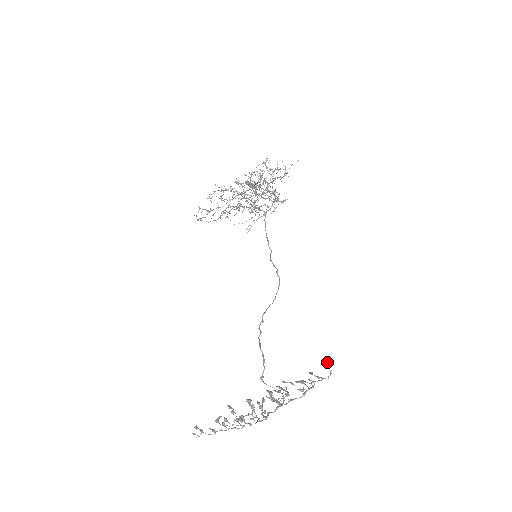
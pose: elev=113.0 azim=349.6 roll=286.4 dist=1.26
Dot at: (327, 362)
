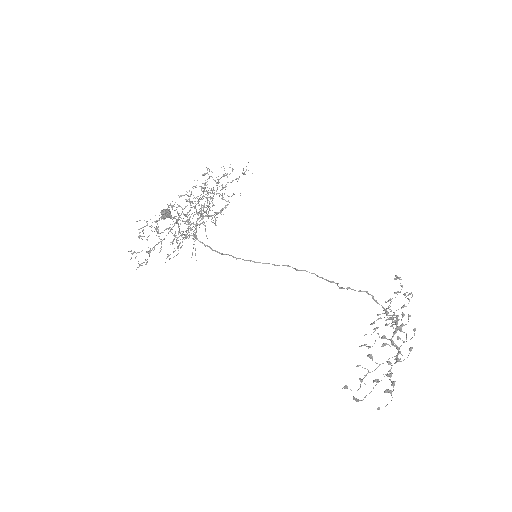
Dot at: (399, 277)
